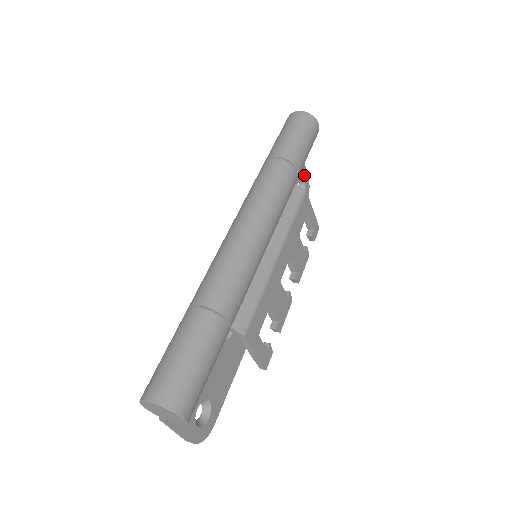
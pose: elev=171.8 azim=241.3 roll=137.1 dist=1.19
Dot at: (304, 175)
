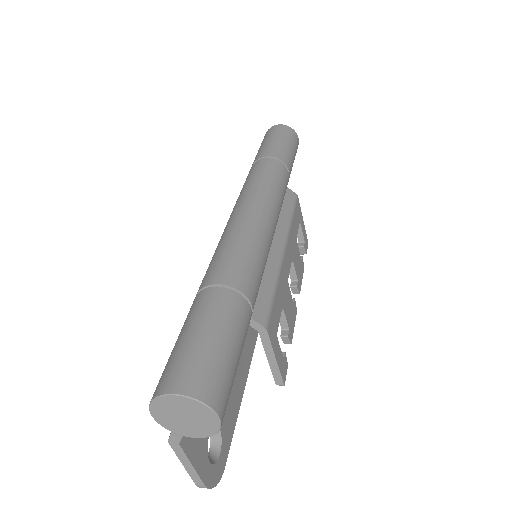
Dot at: occluded
